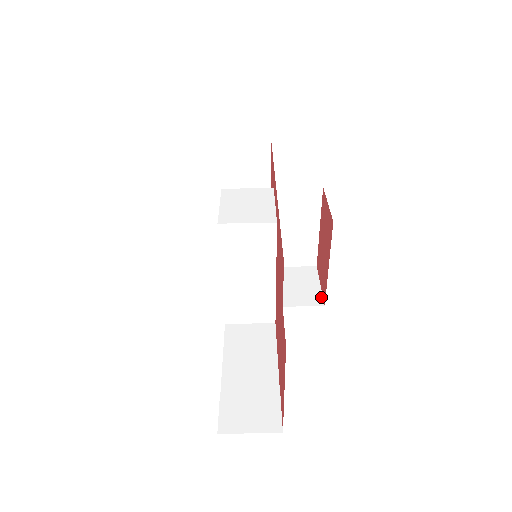
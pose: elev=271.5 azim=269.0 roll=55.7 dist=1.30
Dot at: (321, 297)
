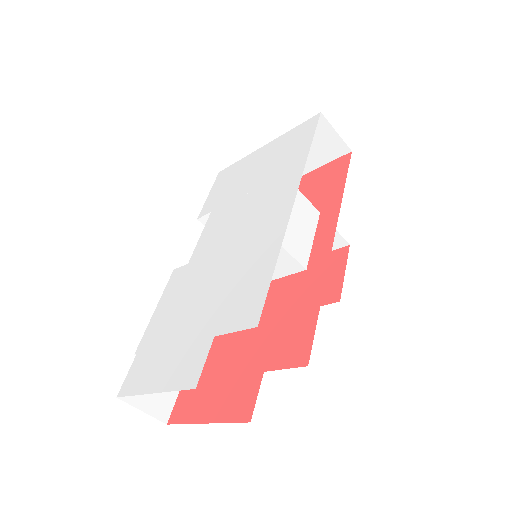
Dot at: occluded
